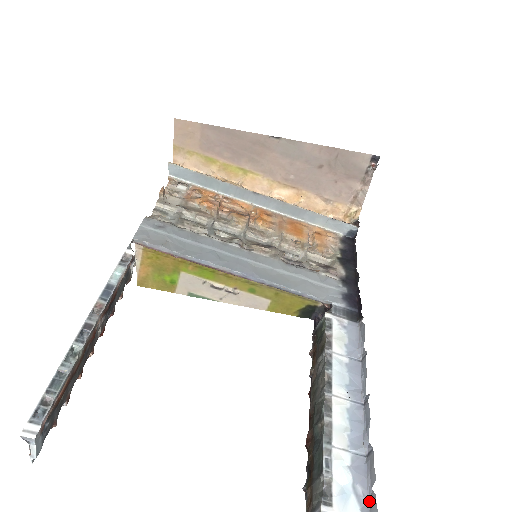
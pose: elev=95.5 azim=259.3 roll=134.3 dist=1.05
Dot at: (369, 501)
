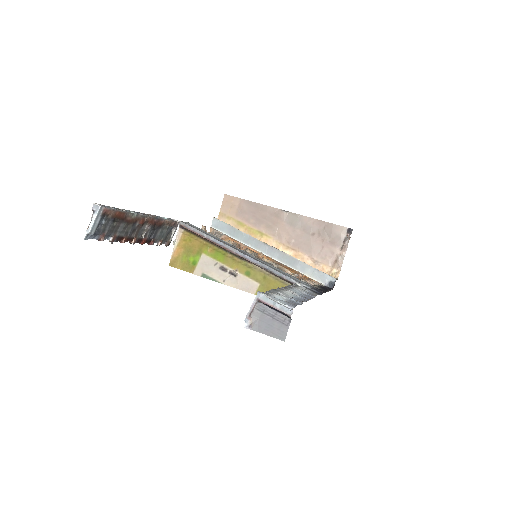
Dot at: occluded
